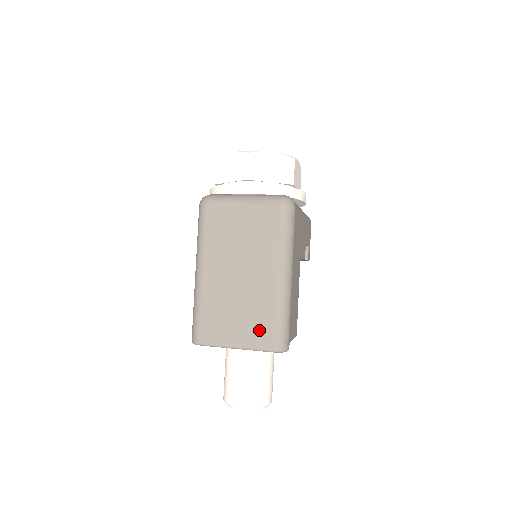
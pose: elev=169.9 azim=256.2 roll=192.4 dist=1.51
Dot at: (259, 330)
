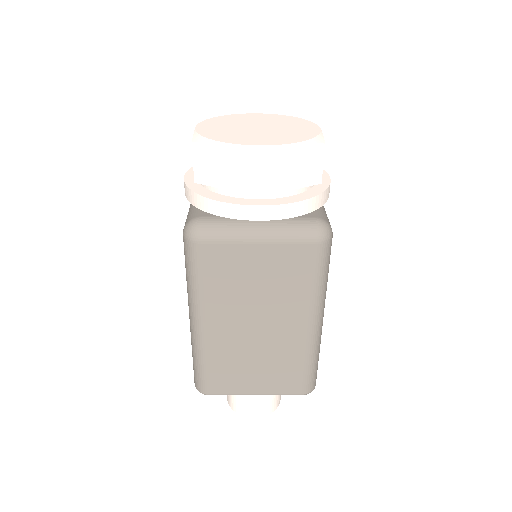
Dot at: (284, 379)
